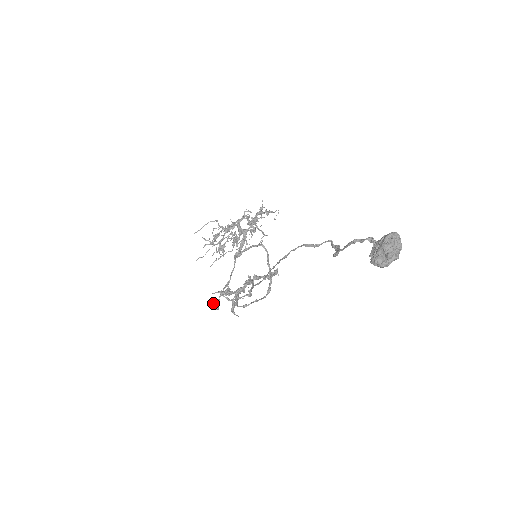
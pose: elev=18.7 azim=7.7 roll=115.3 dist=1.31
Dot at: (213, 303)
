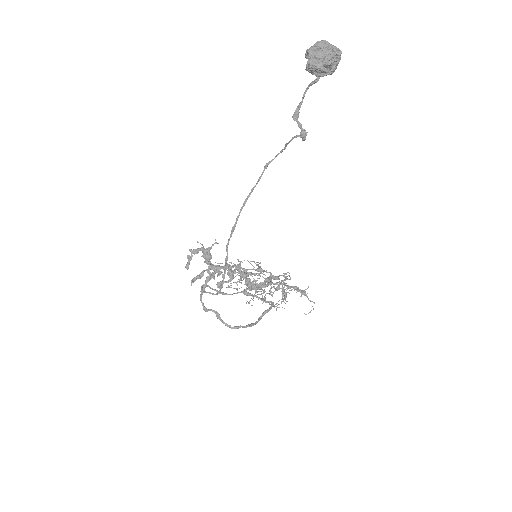
Dot at: (190, 249)
